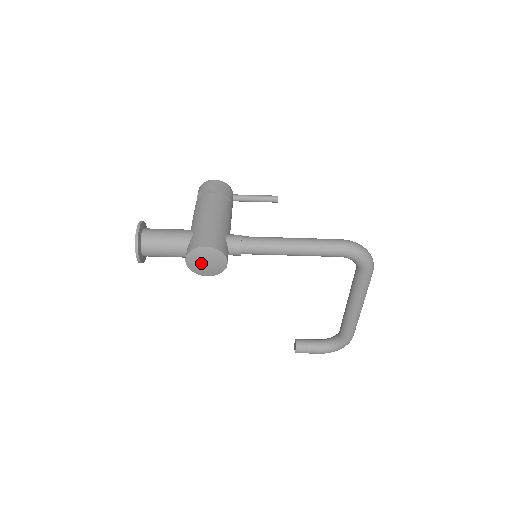
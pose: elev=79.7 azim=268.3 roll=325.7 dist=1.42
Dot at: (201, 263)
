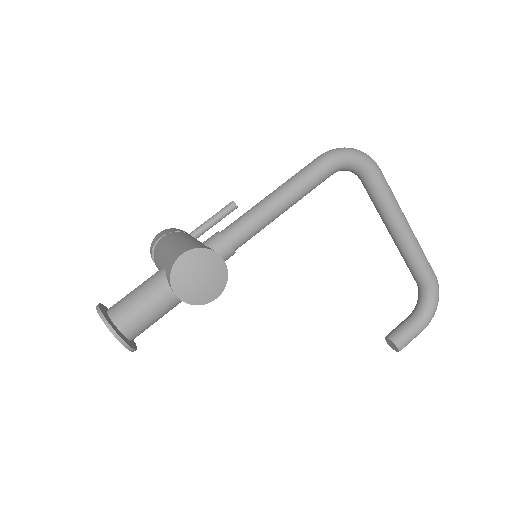
Dot at: (194, 282)
